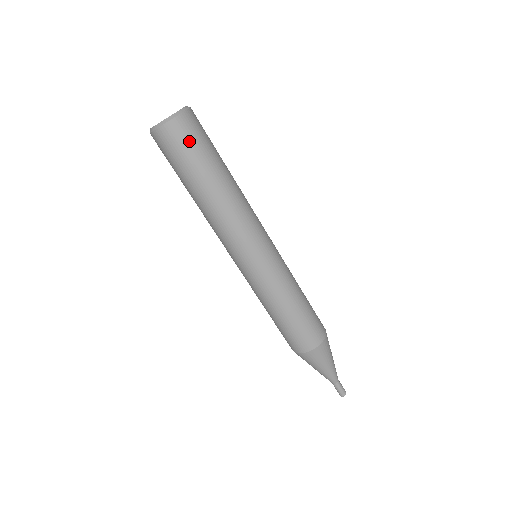
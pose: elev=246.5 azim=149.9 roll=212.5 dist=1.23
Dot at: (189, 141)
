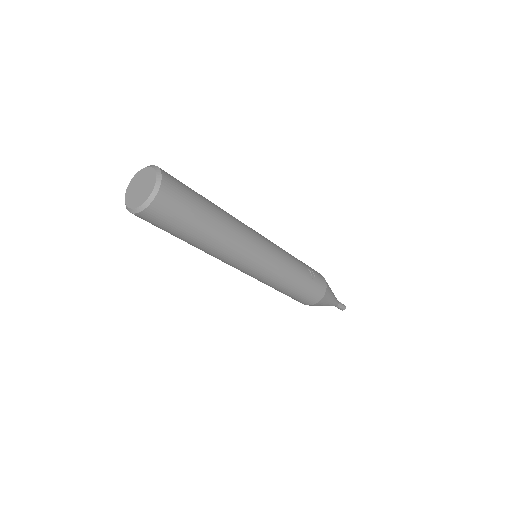
Dot at: (153, 224)
